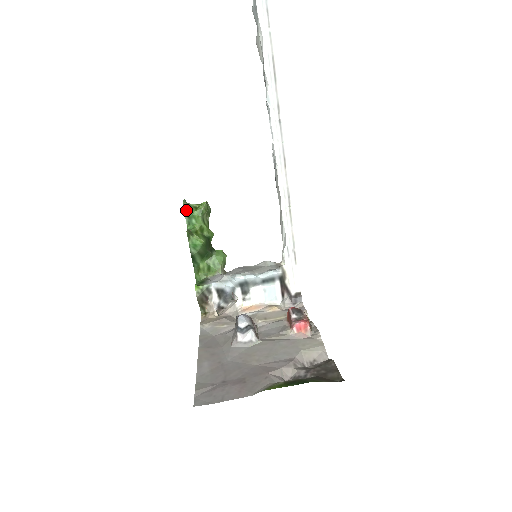
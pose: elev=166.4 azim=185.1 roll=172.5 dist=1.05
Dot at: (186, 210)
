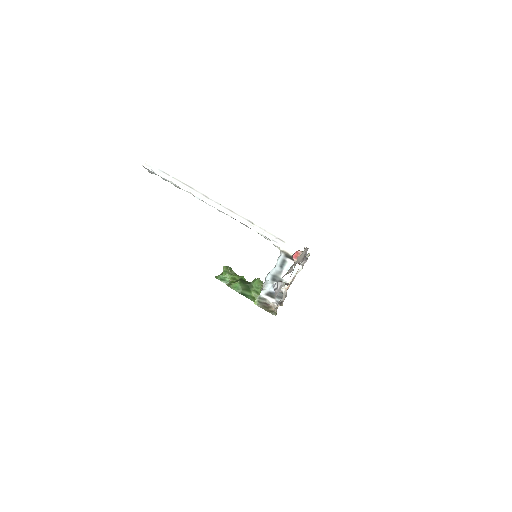
Dot at: (218, 278)
